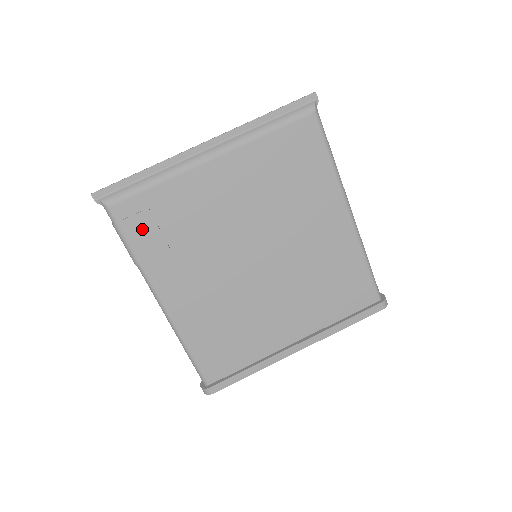
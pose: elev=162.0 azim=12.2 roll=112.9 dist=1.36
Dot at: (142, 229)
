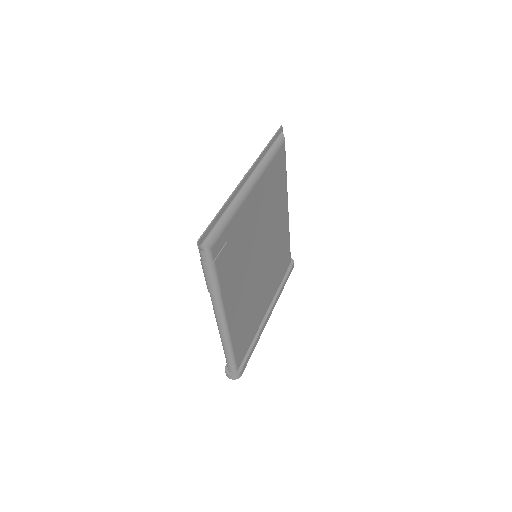
Dot at: (224, 261)
